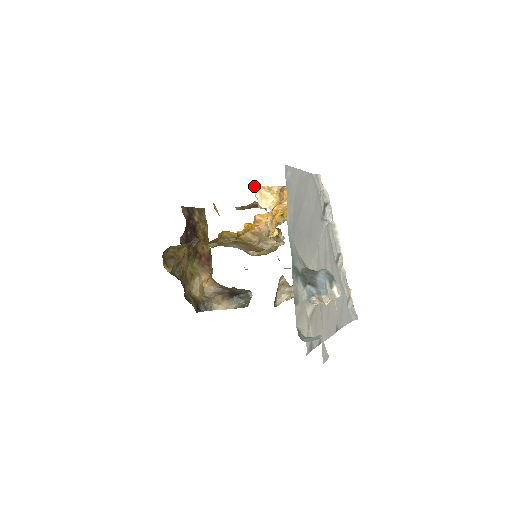
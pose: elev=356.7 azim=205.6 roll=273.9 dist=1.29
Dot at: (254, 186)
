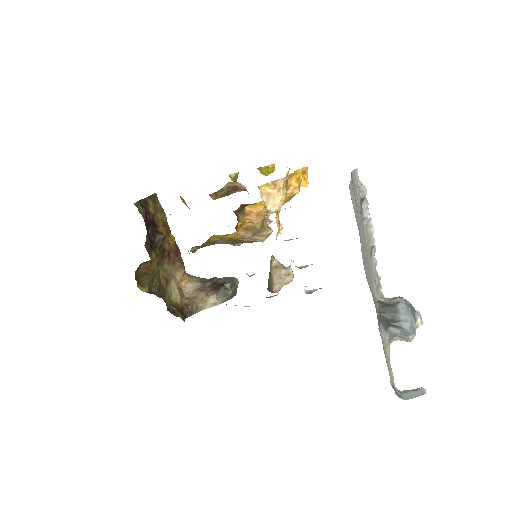
Dot at: (258, 188)
